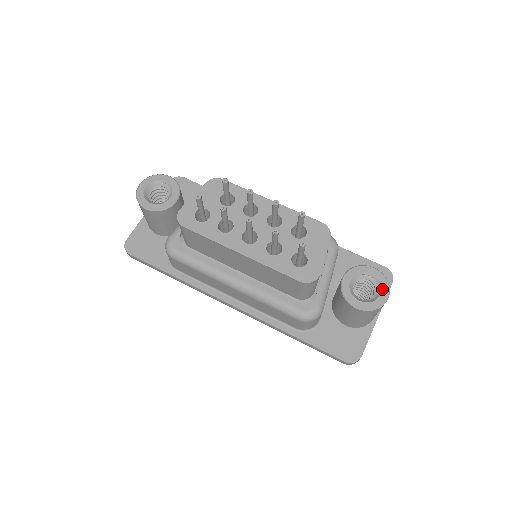
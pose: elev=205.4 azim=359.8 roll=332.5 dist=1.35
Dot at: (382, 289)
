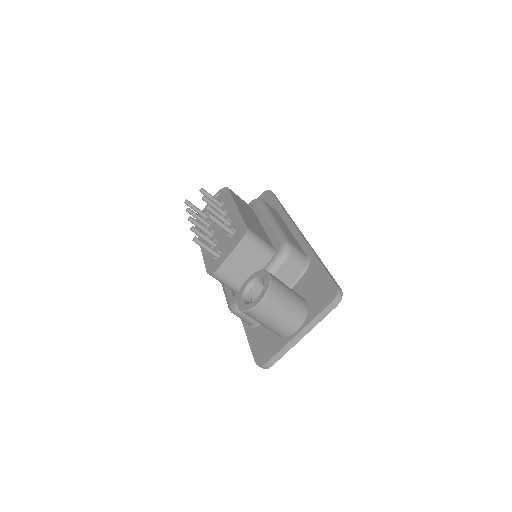
Dot at: (260, 295)
